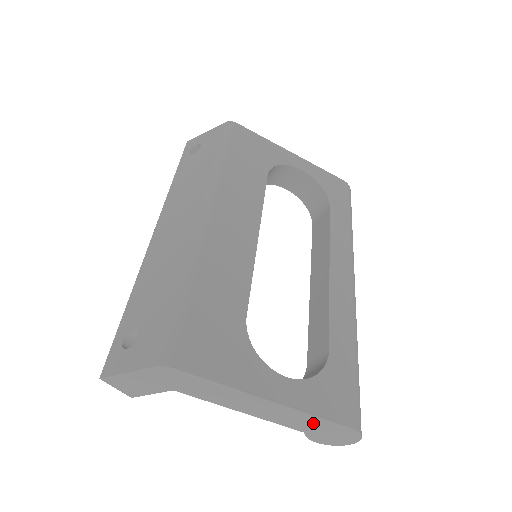
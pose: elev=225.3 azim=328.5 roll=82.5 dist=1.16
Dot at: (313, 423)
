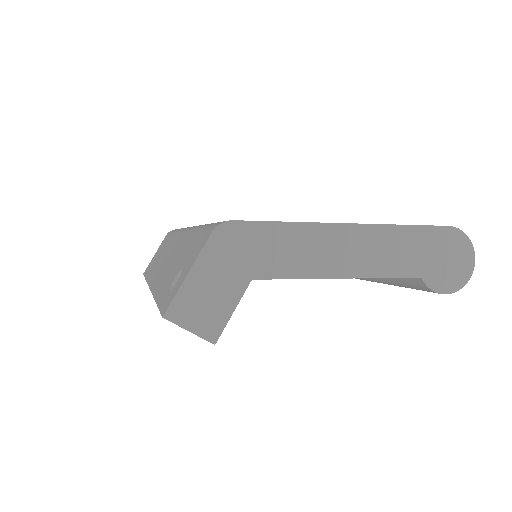
Dot at: (414, 245)
